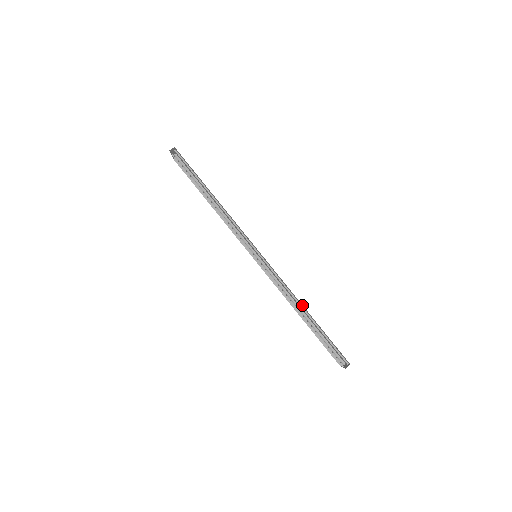
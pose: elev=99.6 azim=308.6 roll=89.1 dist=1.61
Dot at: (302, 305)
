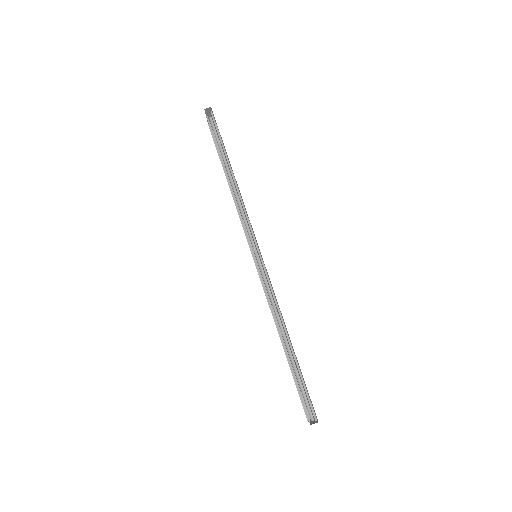
Dot at: occluded
